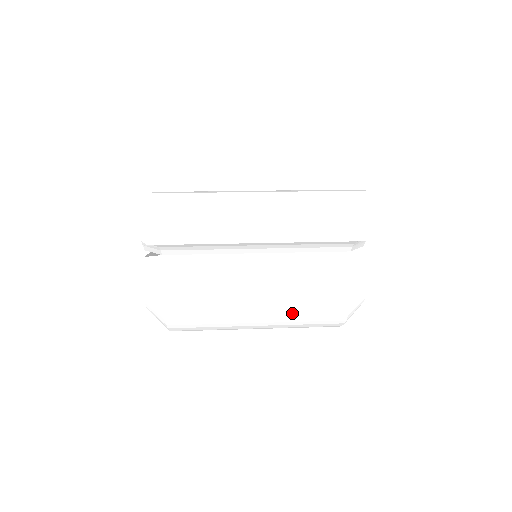
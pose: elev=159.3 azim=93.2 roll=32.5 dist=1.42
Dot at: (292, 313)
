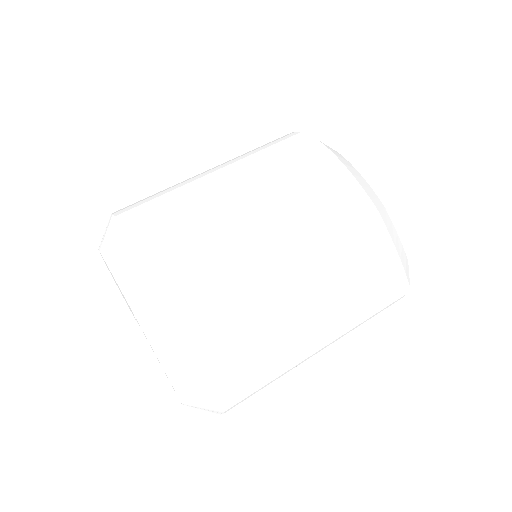
Dot at: occluded
